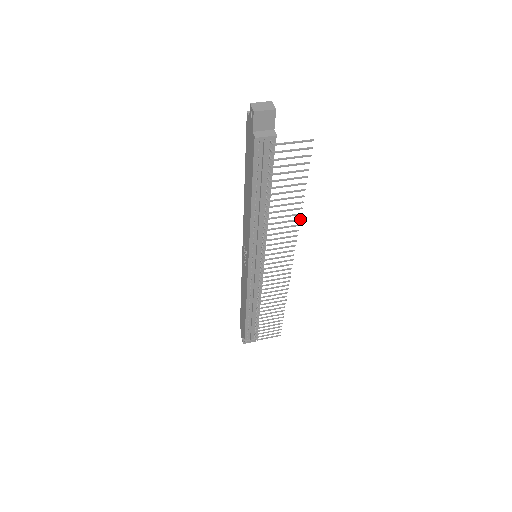
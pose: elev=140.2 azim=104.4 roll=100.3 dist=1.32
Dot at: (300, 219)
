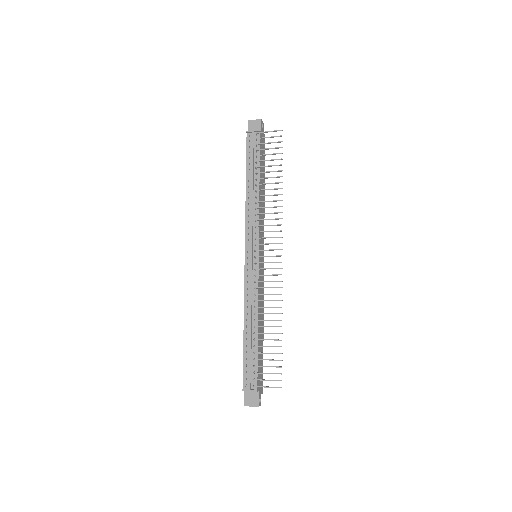
Dot at: (282, 200)
